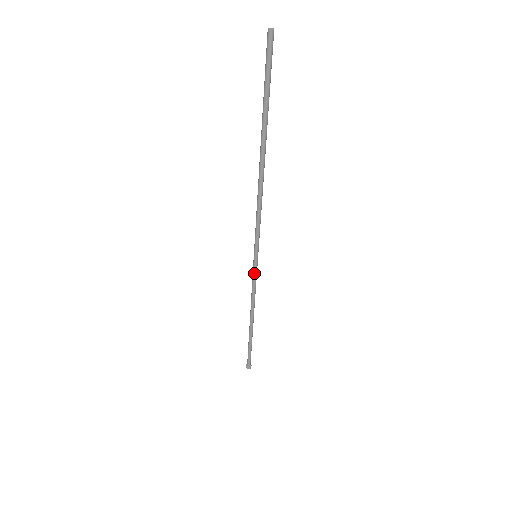
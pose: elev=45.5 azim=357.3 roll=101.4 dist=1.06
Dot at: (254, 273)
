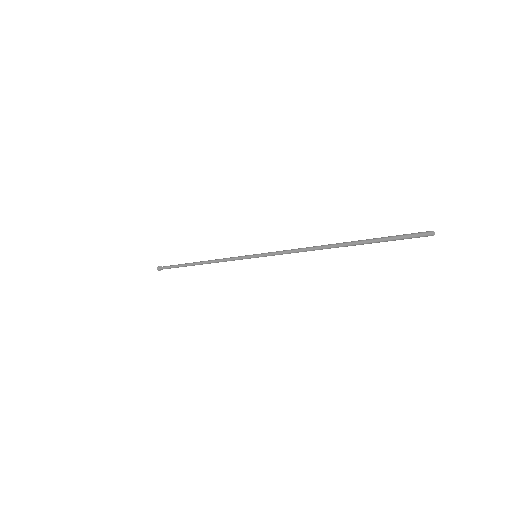
Dot at: (242, 259)
